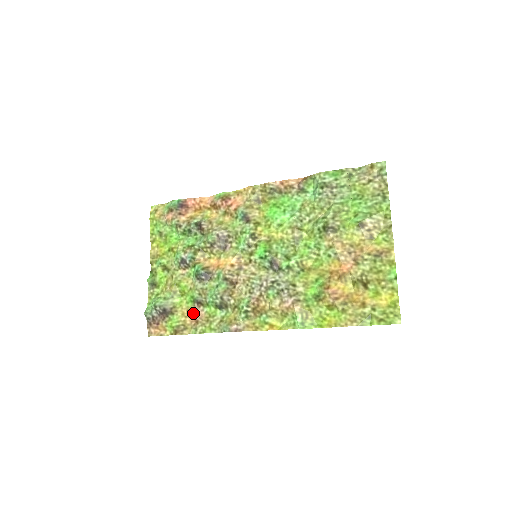
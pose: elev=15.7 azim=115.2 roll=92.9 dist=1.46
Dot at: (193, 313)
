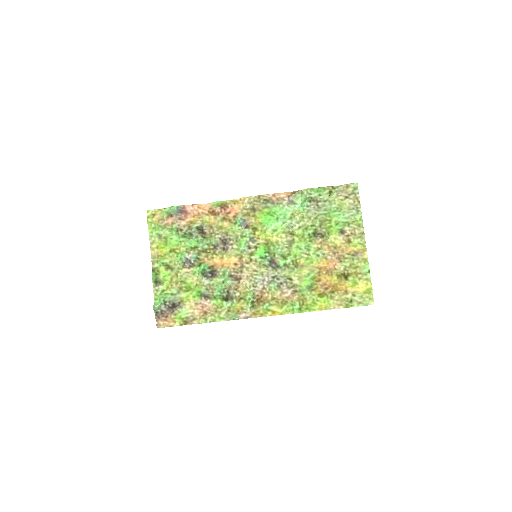
Dot at: (201, 305)
